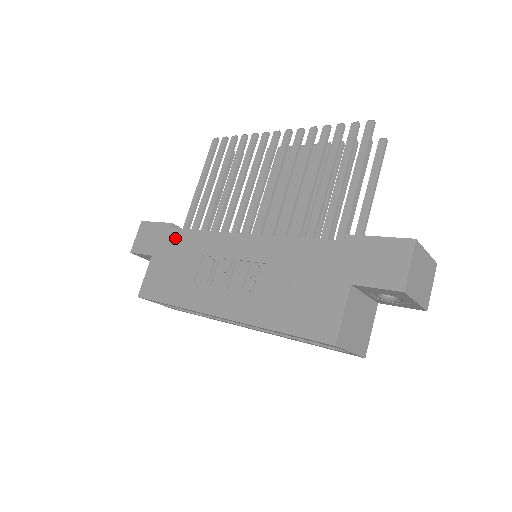
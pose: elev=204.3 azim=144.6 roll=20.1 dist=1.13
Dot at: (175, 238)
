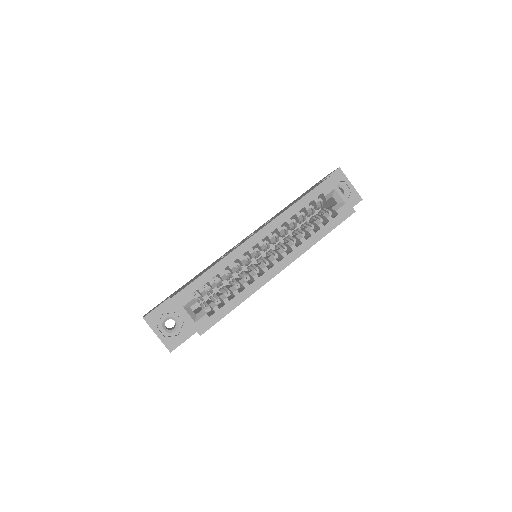
Dot at: occluded
